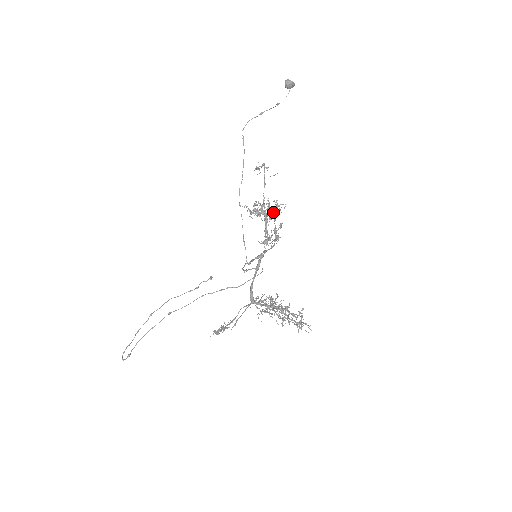
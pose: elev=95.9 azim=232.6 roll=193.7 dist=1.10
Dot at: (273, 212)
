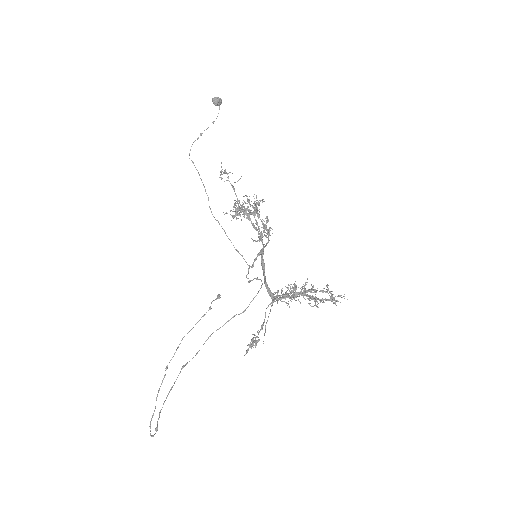
Dot at: (254, 208)
